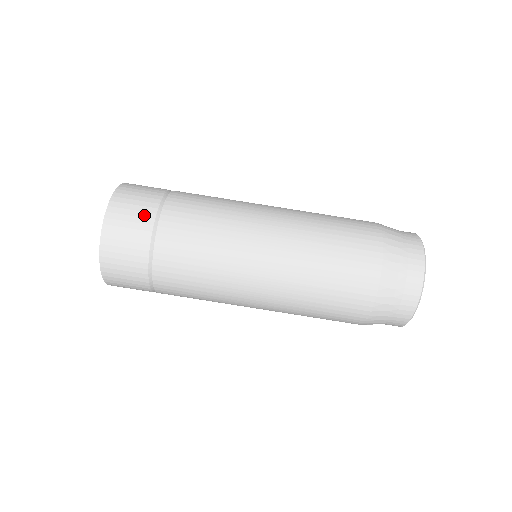
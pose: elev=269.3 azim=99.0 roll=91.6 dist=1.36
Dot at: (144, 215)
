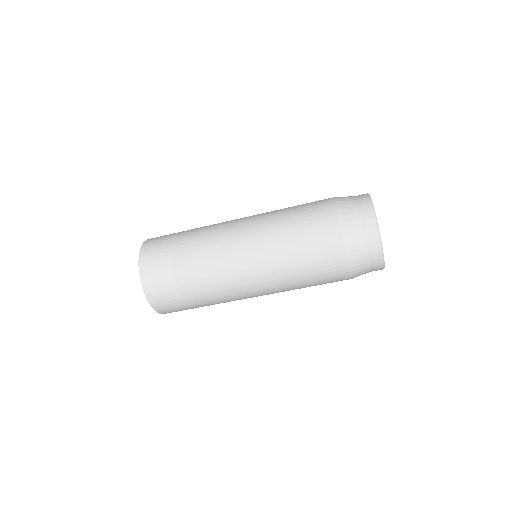
Dot at: (182, 308)
